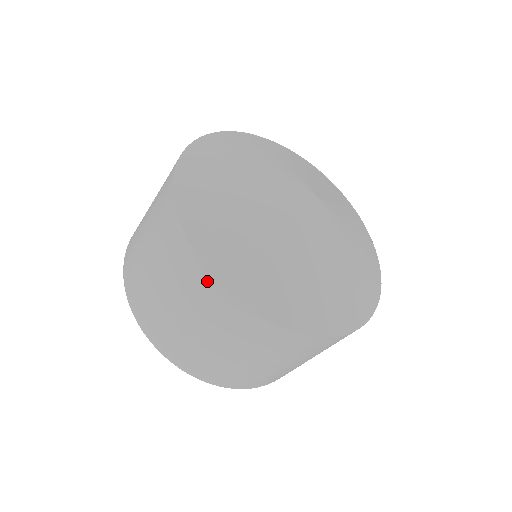
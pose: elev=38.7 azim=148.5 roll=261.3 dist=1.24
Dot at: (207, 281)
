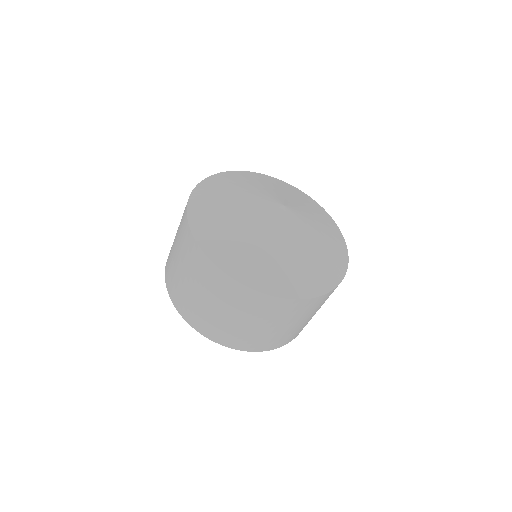
Dot at: (212, 268)
